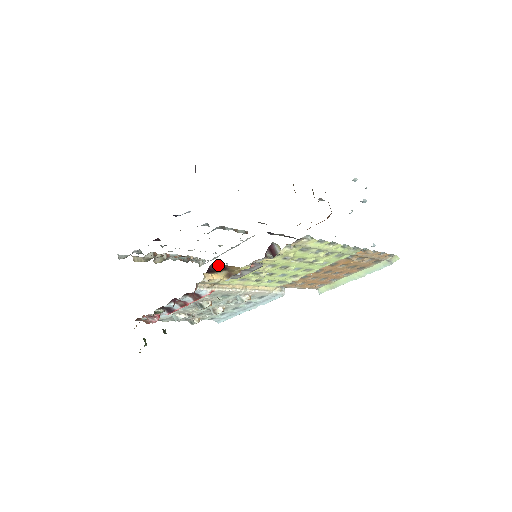
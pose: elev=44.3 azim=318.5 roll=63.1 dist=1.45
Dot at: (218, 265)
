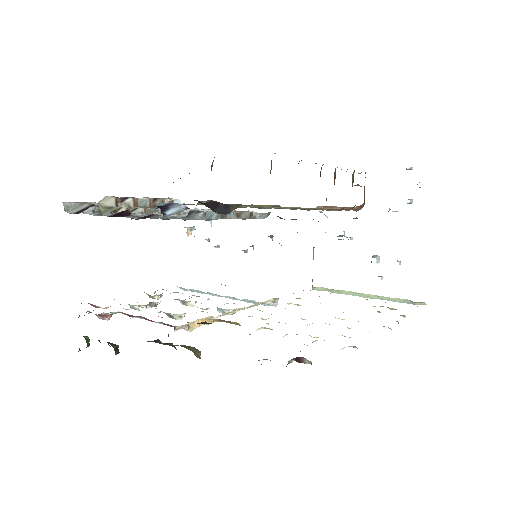
Dot at: occluded
